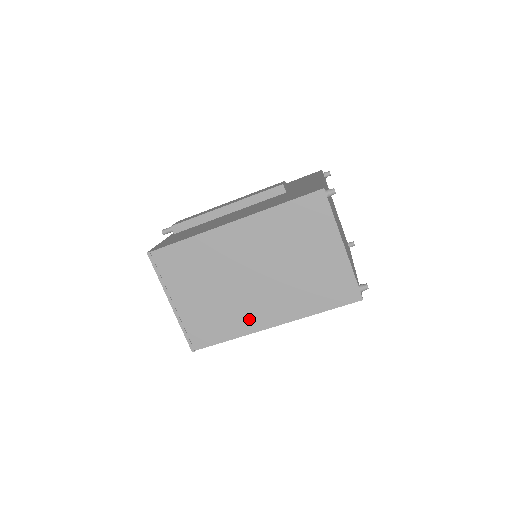
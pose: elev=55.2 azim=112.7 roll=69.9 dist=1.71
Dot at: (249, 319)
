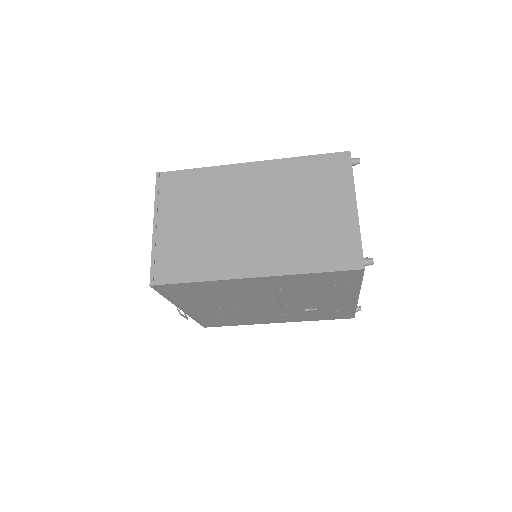
Dot at: (229, 262)
